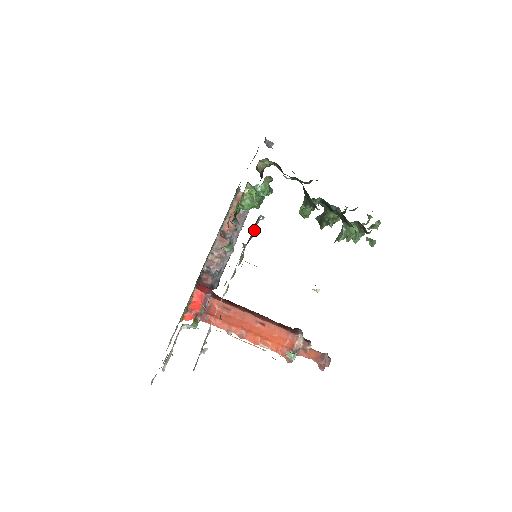
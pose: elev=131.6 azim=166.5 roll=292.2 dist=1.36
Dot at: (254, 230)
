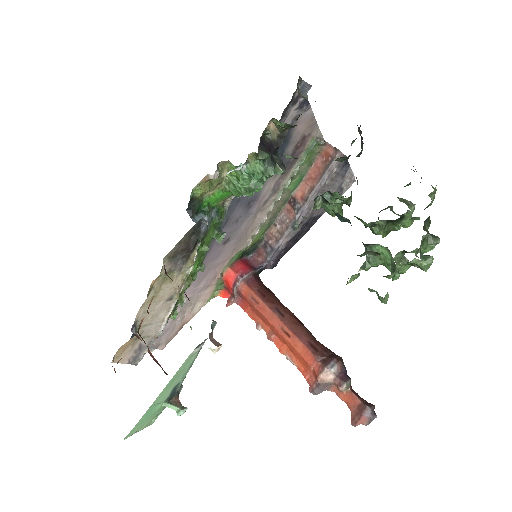
Dot at: (199, 235)
